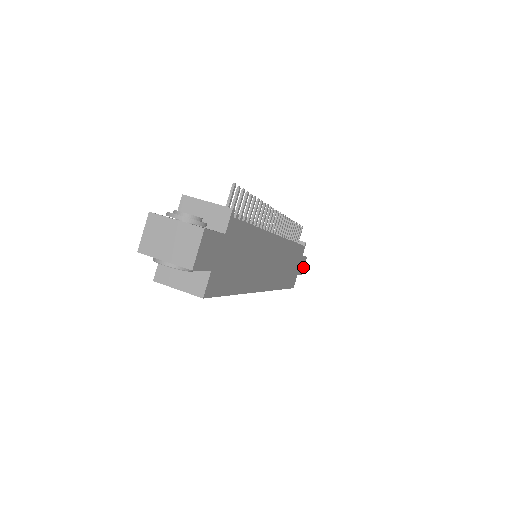
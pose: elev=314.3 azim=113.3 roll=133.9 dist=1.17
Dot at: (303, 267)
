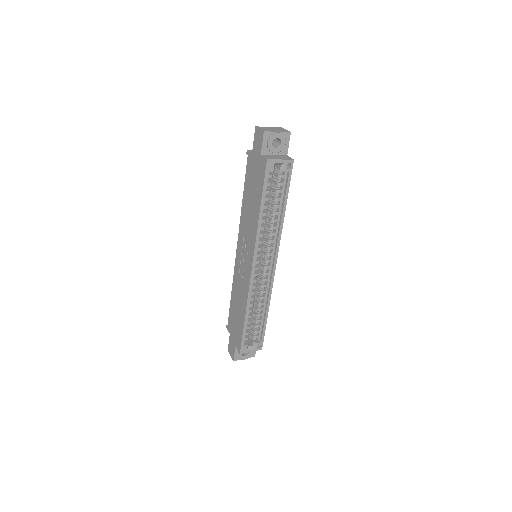
Dot at: occluded
